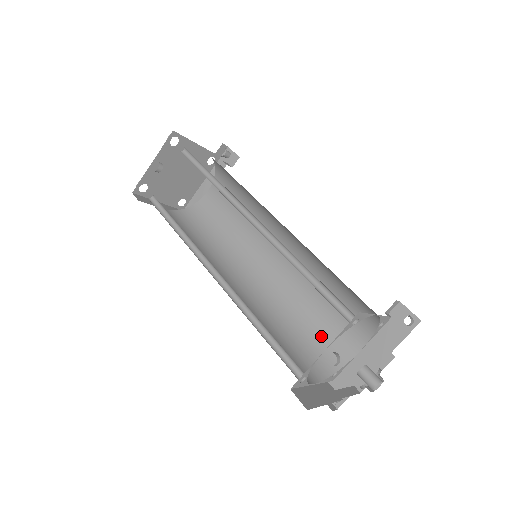
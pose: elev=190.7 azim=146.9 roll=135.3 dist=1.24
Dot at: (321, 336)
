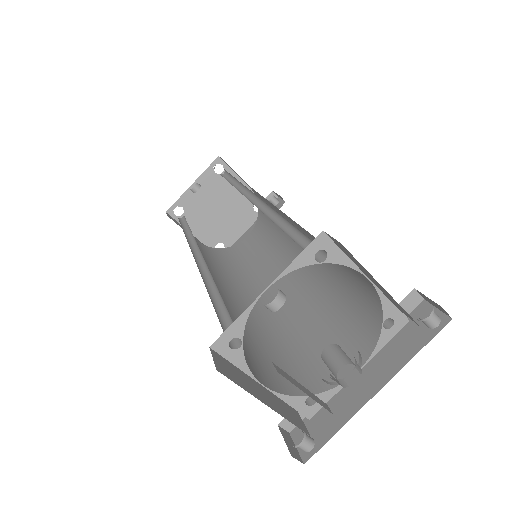
Dot at: (309, 355)
